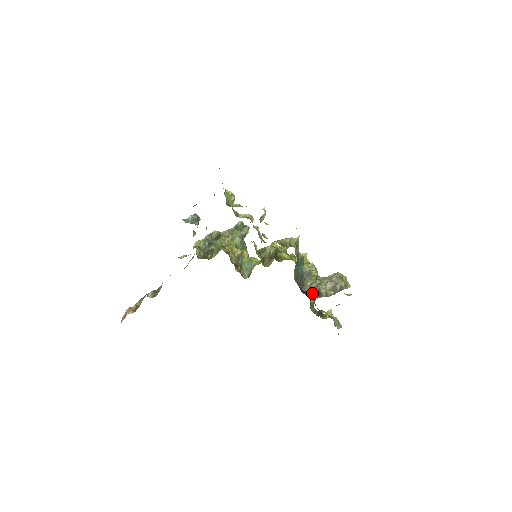
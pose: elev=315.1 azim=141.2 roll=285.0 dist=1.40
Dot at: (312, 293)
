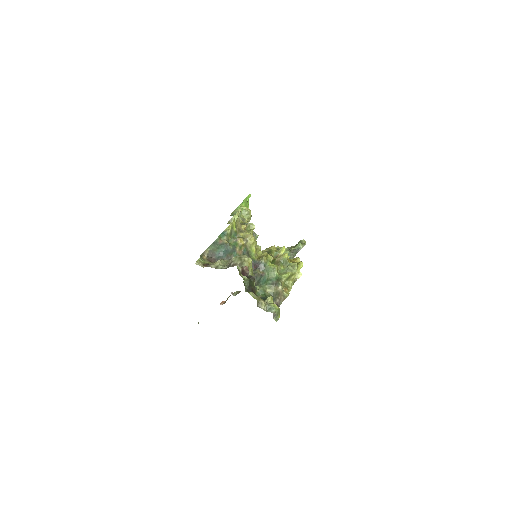
Dot at: (270, 284)
